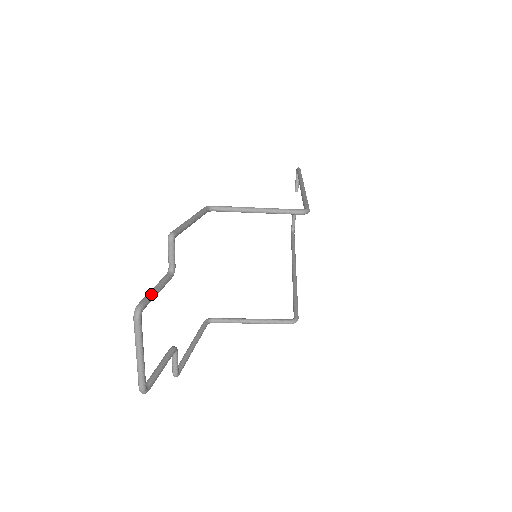
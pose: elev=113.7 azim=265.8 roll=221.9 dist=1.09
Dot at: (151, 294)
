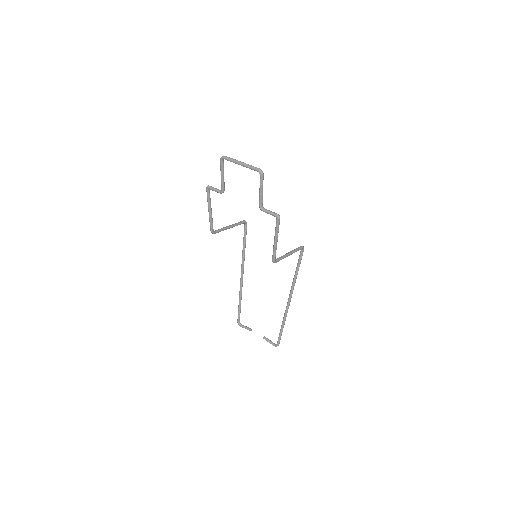
Dot at: (221, 168)
